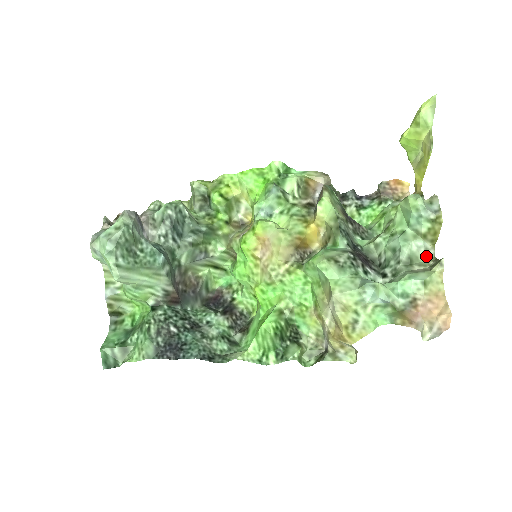
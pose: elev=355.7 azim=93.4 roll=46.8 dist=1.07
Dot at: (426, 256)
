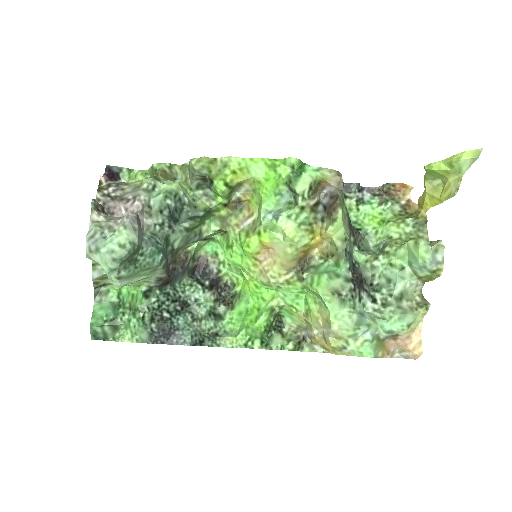
Dot at: (414, 290)
